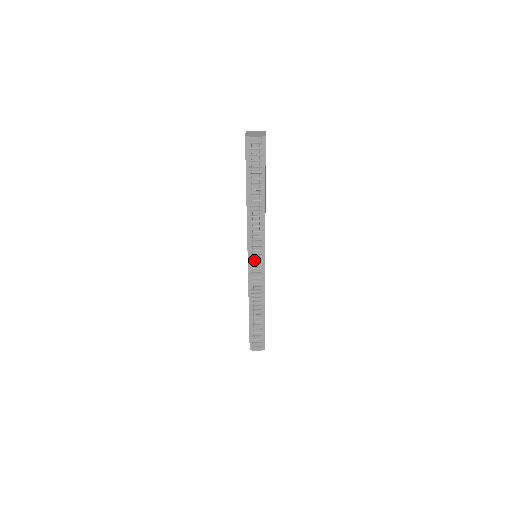
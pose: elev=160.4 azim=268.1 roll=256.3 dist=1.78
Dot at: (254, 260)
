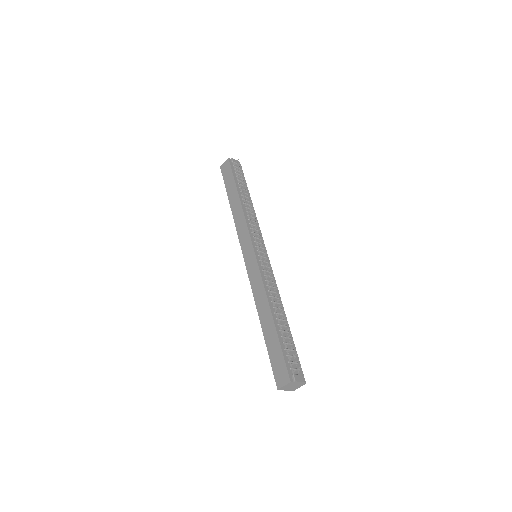
Dot at: (259, 252)
